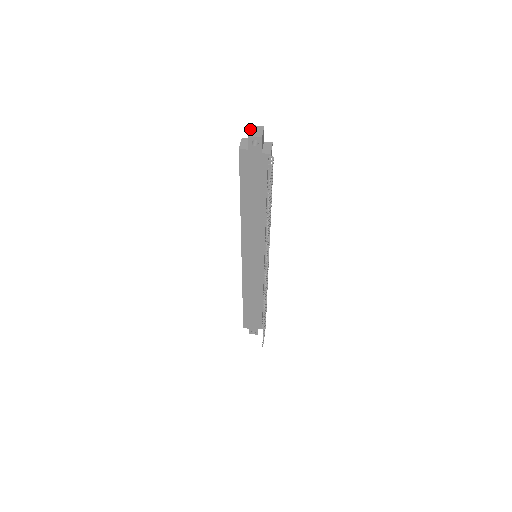
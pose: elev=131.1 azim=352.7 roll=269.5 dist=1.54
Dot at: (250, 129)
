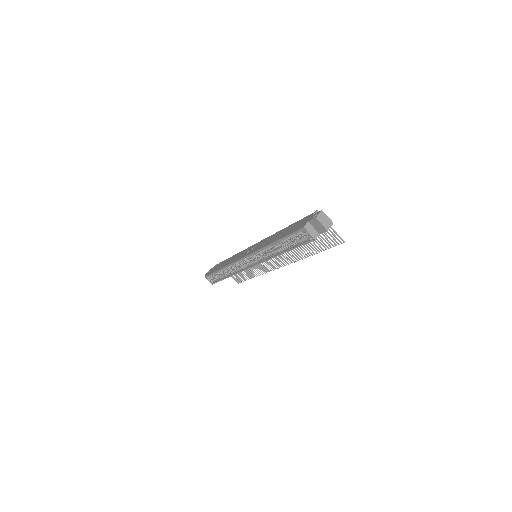
Dot at: (320, 223)
